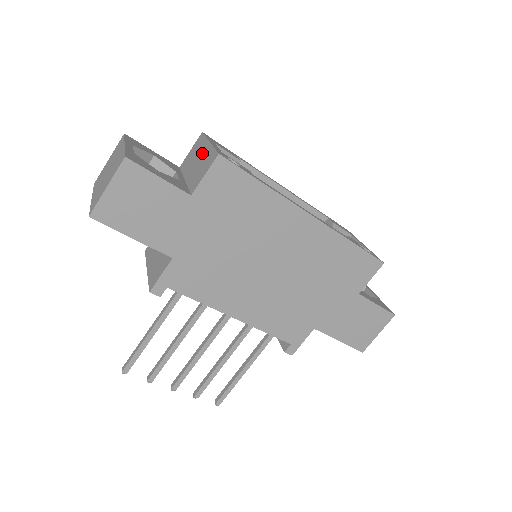
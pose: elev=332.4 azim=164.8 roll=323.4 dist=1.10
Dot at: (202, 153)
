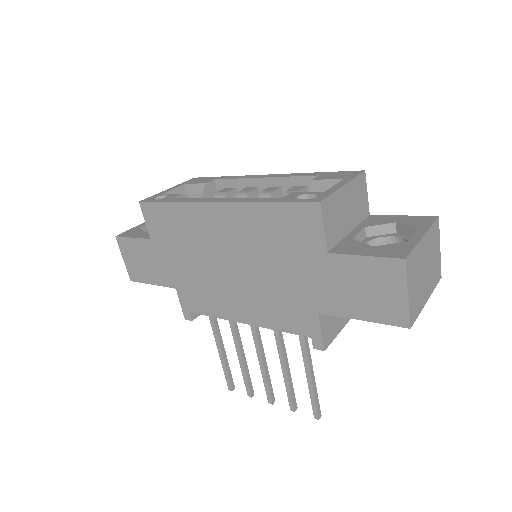
Dot at: occluded
